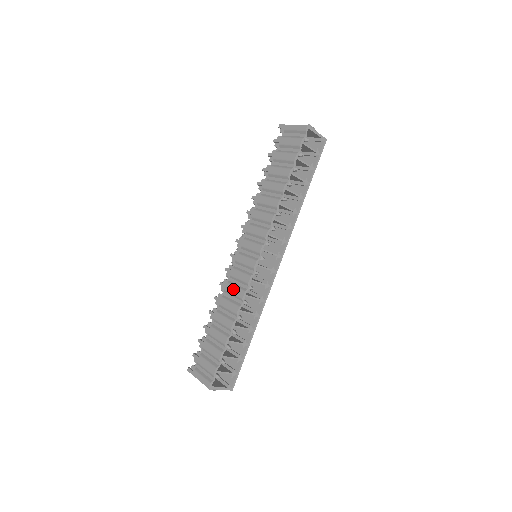
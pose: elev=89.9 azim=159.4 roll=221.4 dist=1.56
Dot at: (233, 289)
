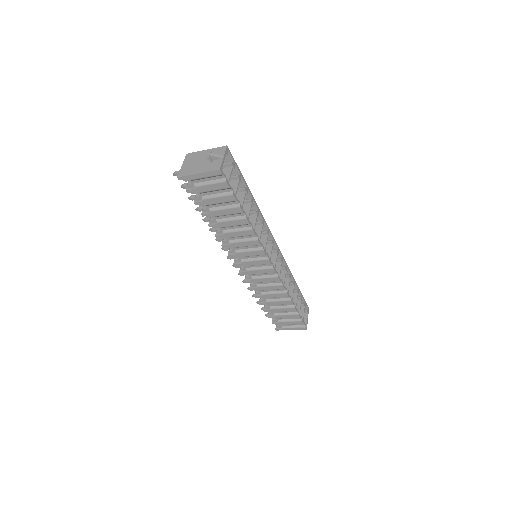
Dot at: (269, 288)
